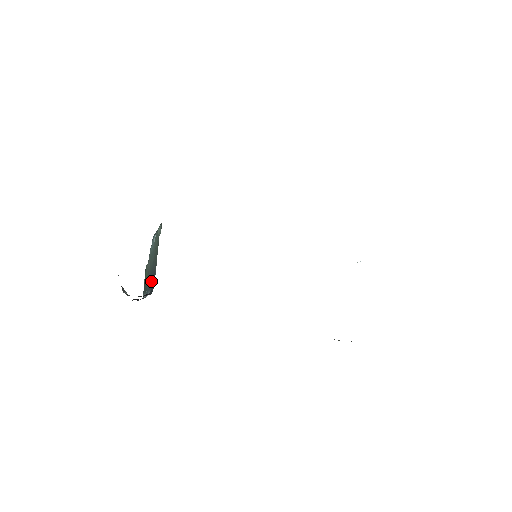
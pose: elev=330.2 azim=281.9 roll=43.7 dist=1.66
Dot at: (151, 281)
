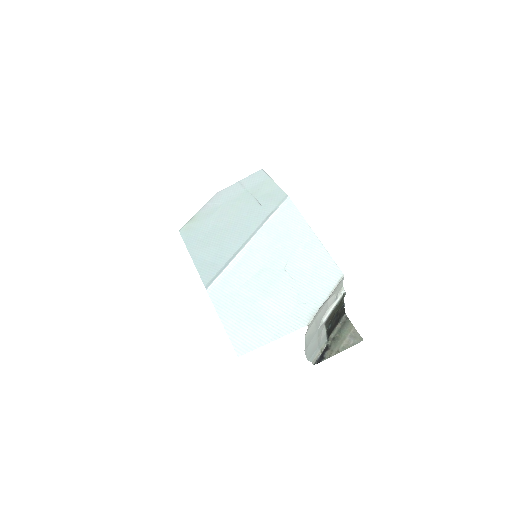
Dot at: occluded
